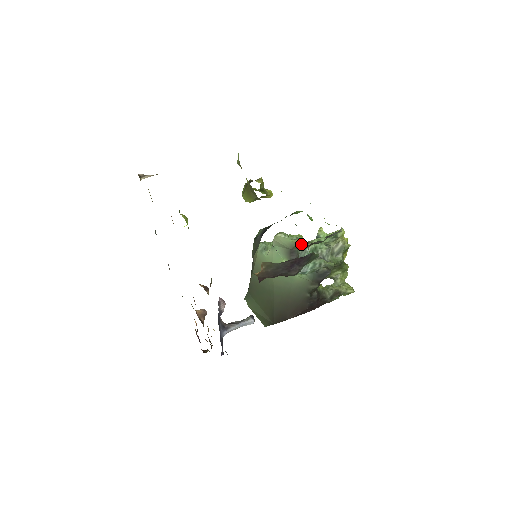
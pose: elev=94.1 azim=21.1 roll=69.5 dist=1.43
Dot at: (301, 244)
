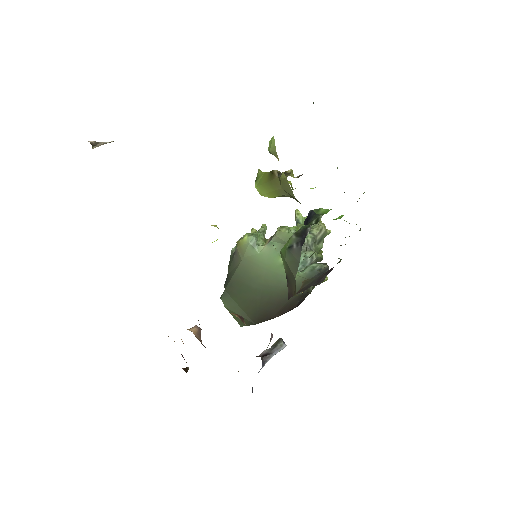
Dot at: occluded
